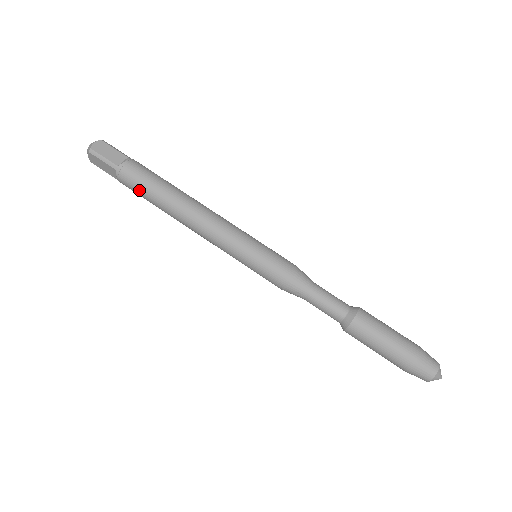
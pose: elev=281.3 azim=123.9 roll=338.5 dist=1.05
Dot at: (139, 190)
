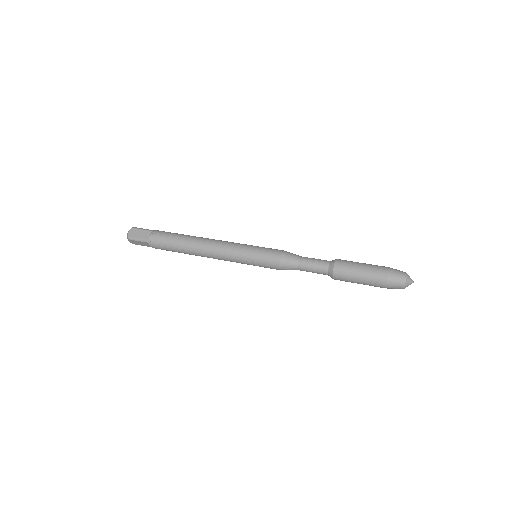
Dot at: (167, 248)
